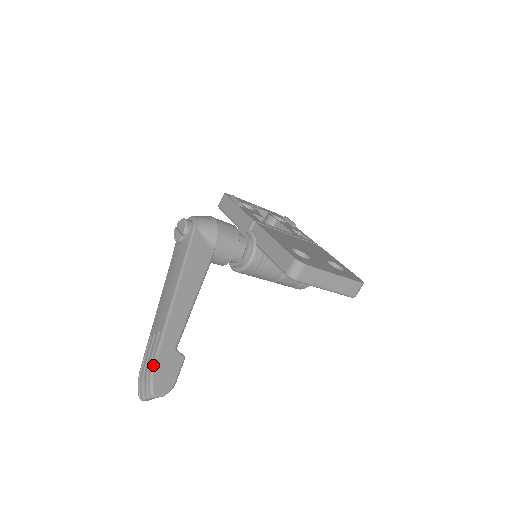
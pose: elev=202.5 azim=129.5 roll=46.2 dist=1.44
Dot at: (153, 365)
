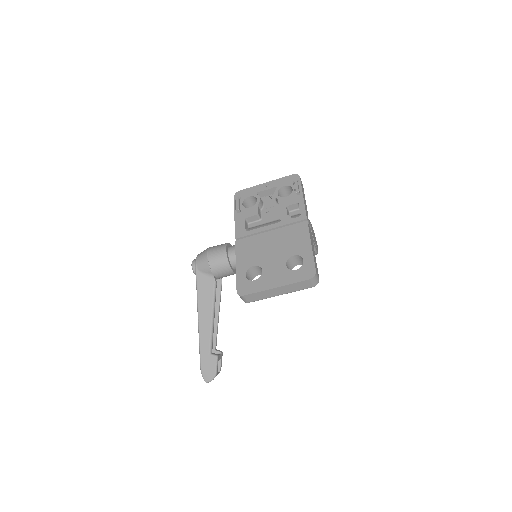
Dot at: (200, 367)
